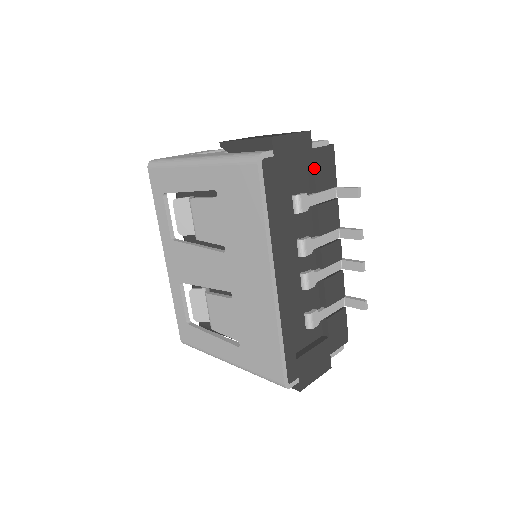
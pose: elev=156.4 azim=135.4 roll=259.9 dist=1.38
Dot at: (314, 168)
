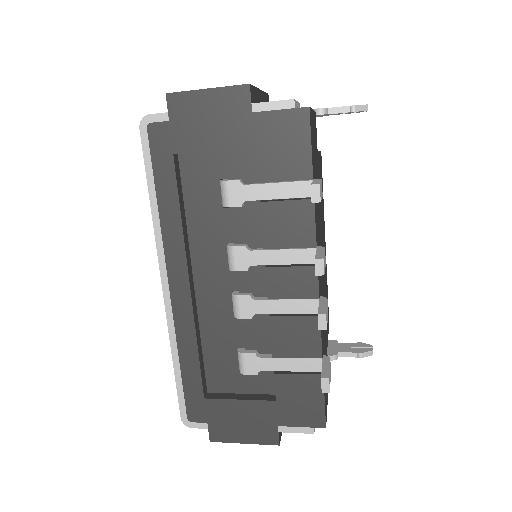
Dot at: (255, 143)
